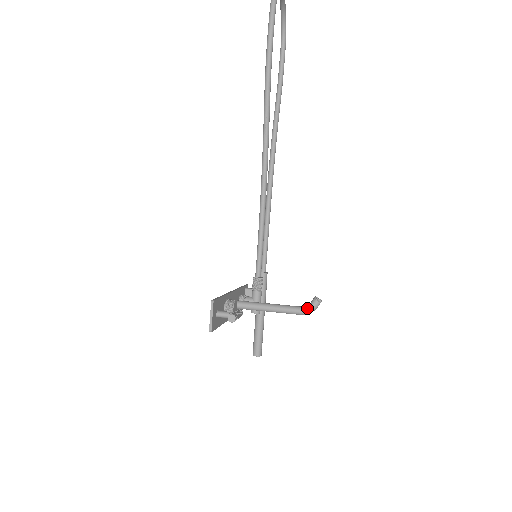
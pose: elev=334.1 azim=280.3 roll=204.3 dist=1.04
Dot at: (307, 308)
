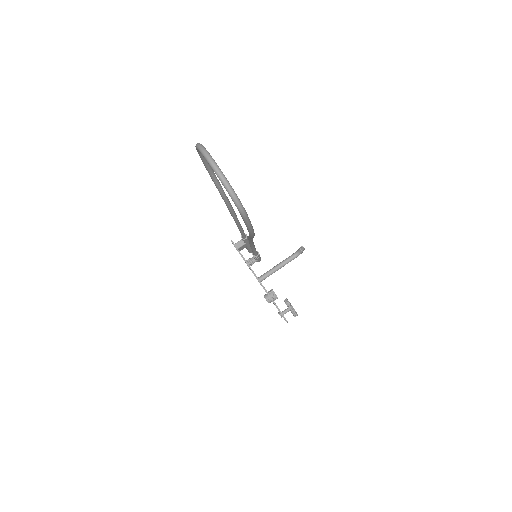
Dot at: occluded
